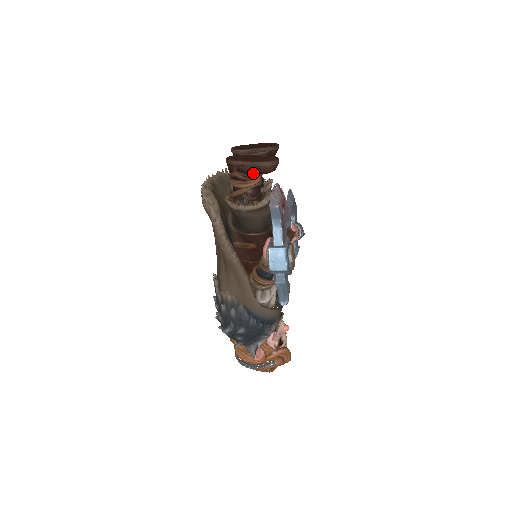
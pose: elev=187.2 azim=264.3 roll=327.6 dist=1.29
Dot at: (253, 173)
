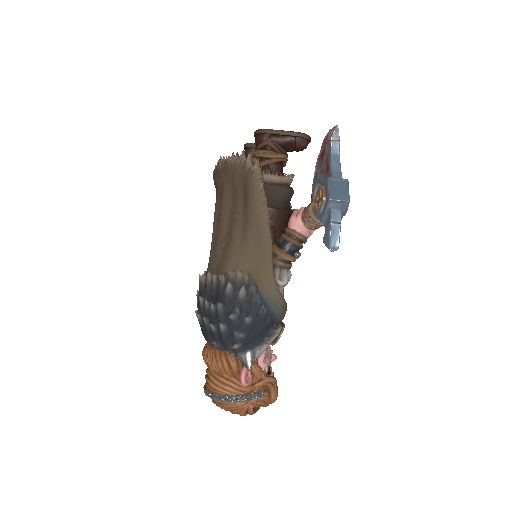
Dot at: (285, 145)
